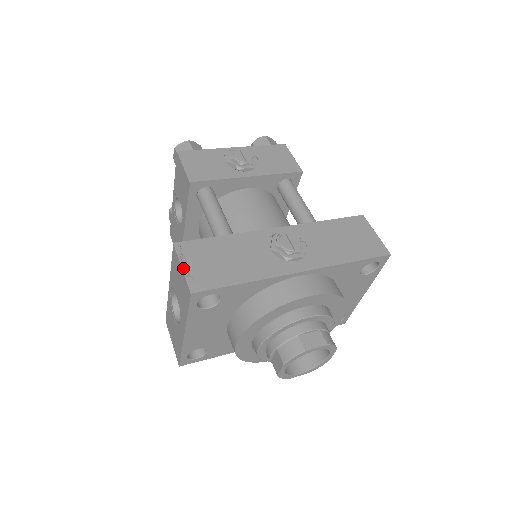
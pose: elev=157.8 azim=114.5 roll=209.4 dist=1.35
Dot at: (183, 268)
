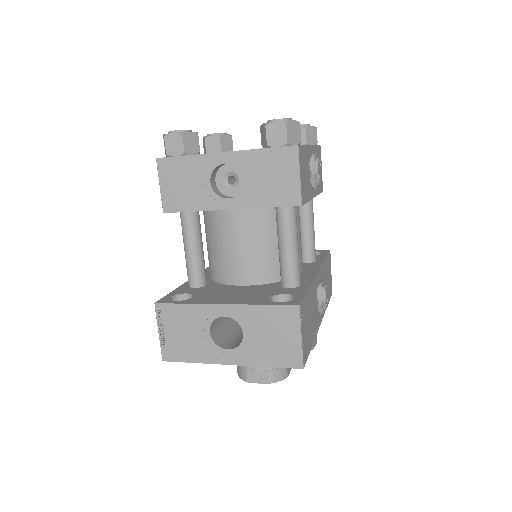
Dot at: (302, 339)
